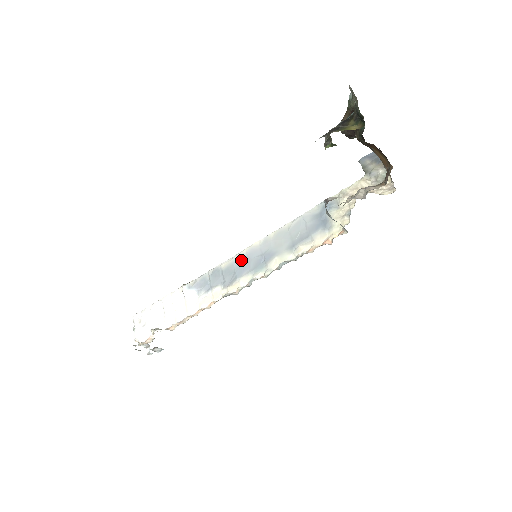
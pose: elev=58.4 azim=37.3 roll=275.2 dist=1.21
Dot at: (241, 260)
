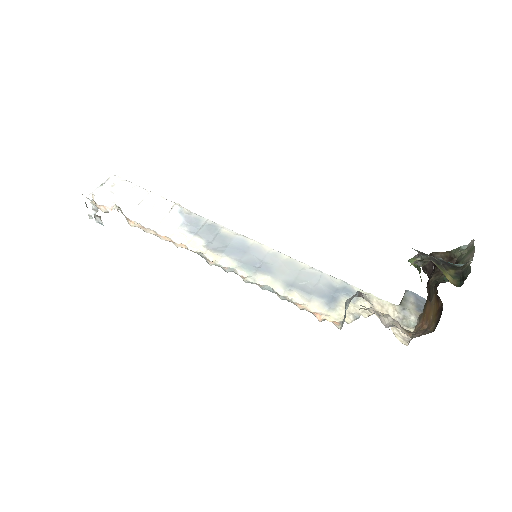
Dot at: (242, 244)
